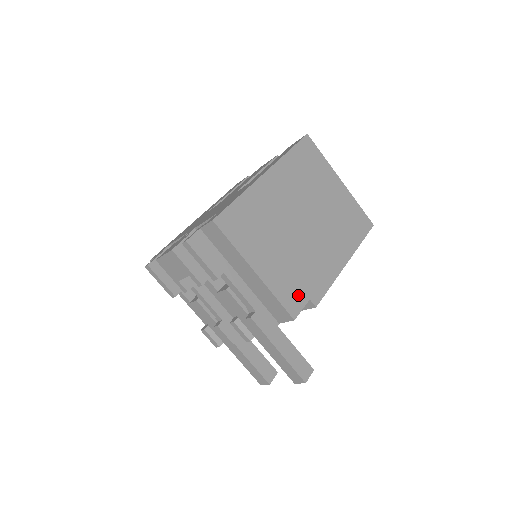
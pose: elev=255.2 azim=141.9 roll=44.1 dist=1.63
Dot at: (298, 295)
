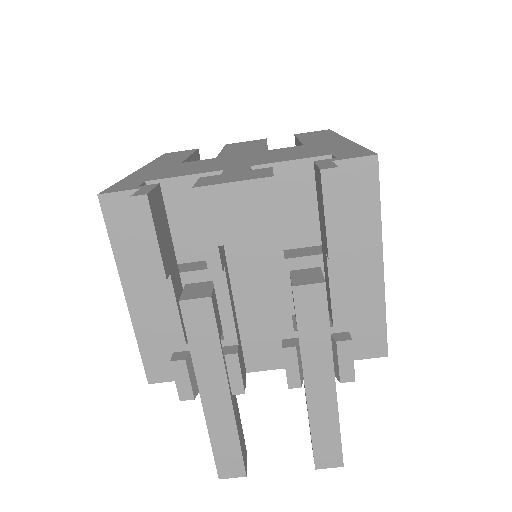
Dot at: occluded
